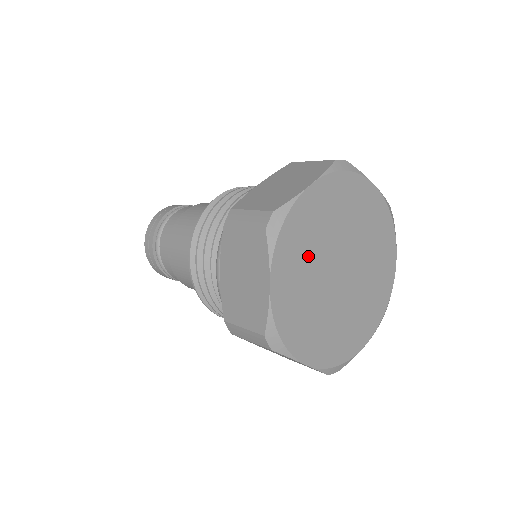
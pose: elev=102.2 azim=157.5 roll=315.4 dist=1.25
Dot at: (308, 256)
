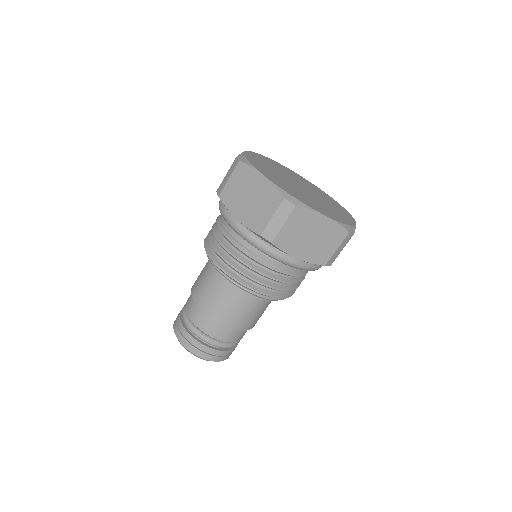
Dot at: (273, 174)
